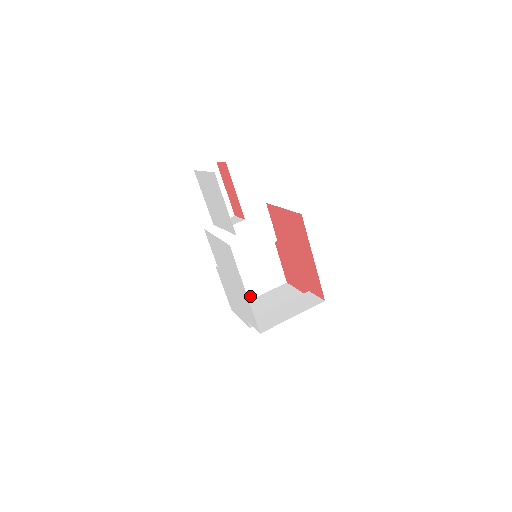
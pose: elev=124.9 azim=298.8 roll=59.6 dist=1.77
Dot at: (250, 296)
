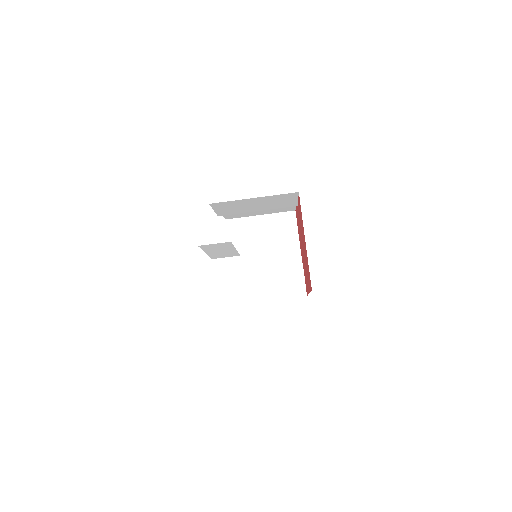
Dot at: (250, 215)
